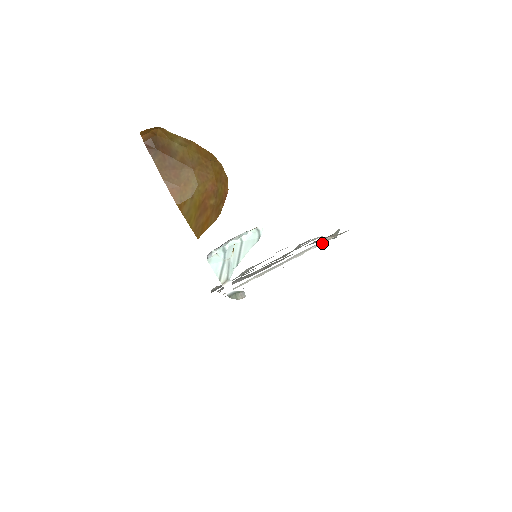
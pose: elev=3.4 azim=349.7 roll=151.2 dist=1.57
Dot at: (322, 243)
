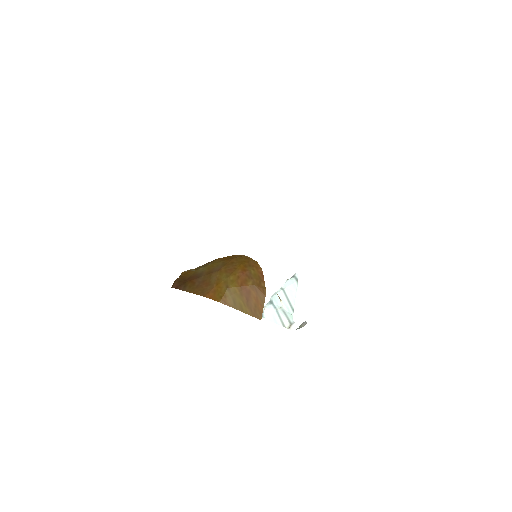
Dot at: occluded
